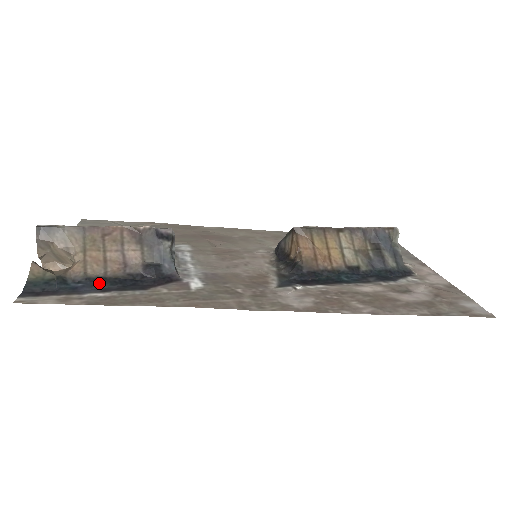
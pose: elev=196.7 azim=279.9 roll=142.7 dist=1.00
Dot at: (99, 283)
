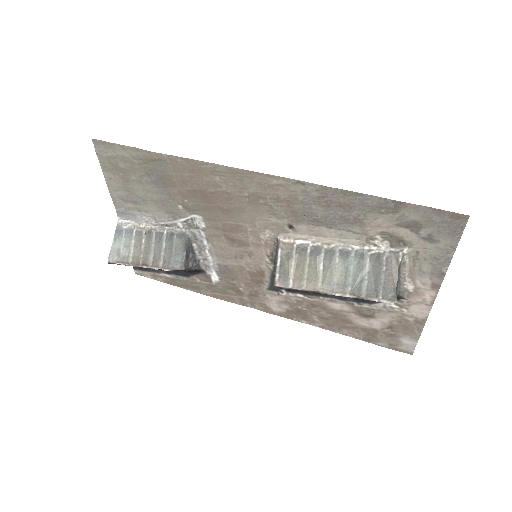
Dot at: occluded
